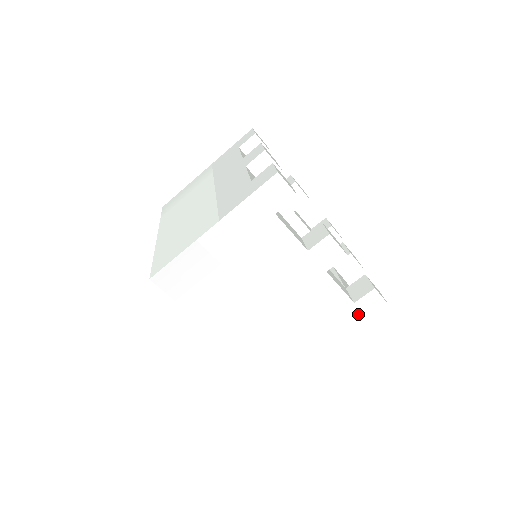
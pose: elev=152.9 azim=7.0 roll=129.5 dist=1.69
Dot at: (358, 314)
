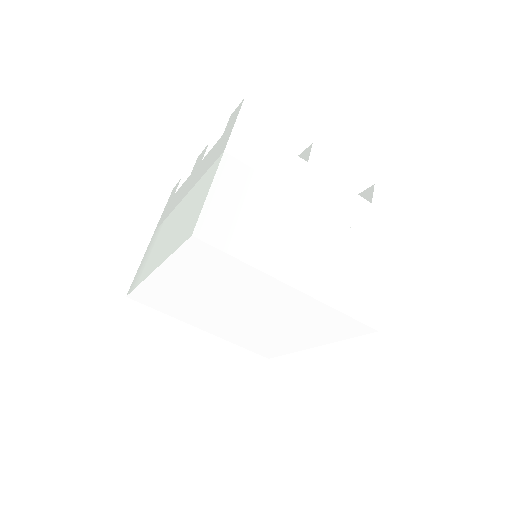
Dot at: (382, 214)
